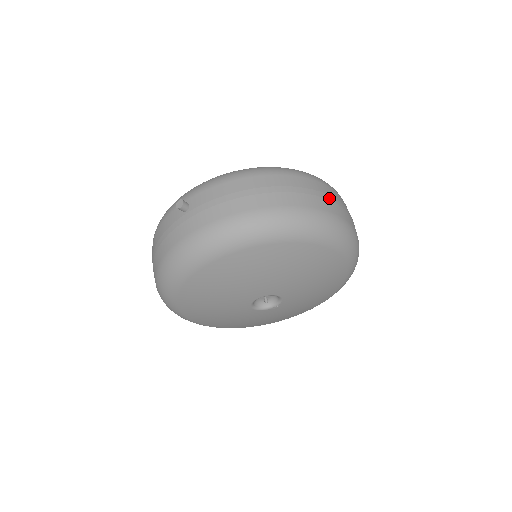
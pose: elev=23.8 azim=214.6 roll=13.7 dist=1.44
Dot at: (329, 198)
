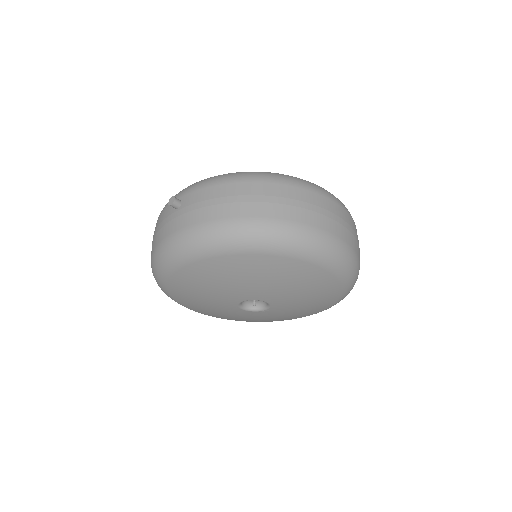
Dot at: (324, 212)
